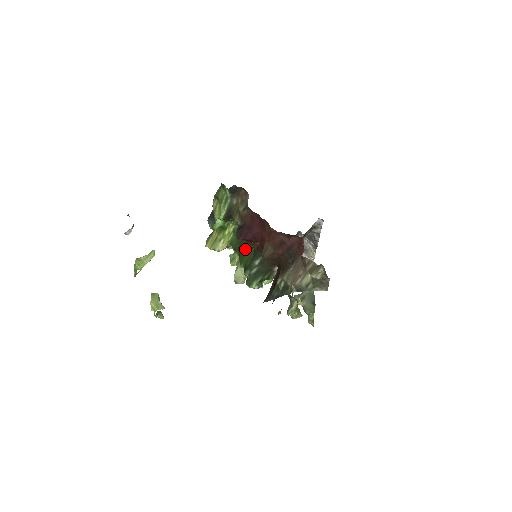
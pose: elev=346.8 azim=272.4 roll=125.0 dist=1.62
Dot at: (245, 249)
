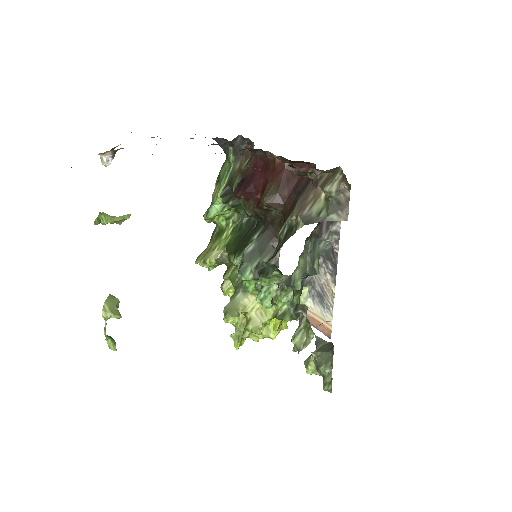
Dot at: (243, 242)
